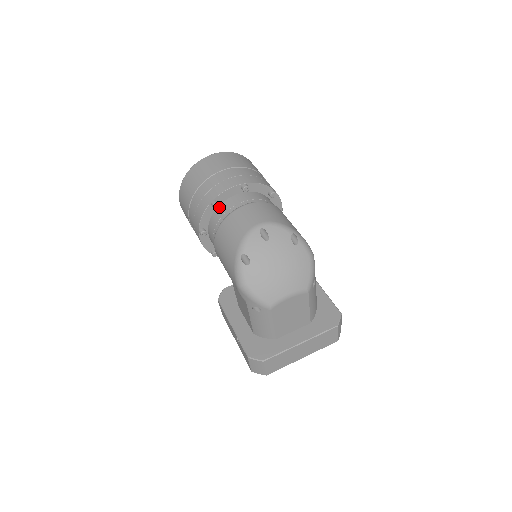
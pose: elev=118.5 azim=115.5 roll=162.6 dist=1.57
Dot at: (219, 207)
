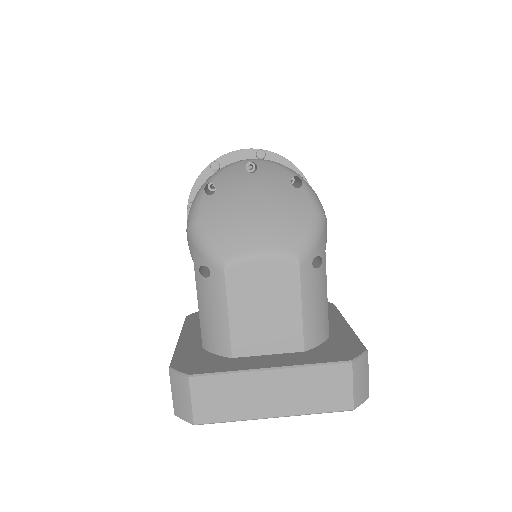
Dot at: occluded
